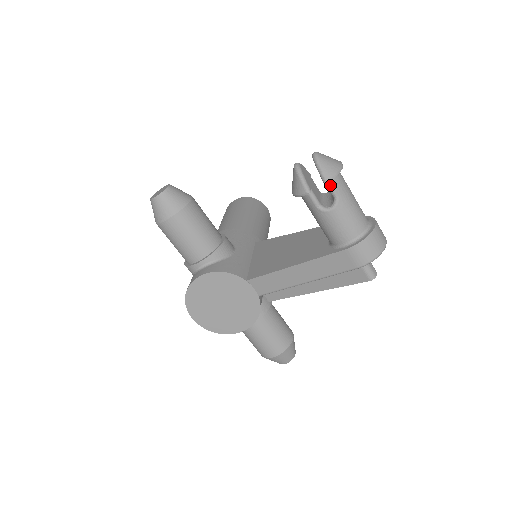
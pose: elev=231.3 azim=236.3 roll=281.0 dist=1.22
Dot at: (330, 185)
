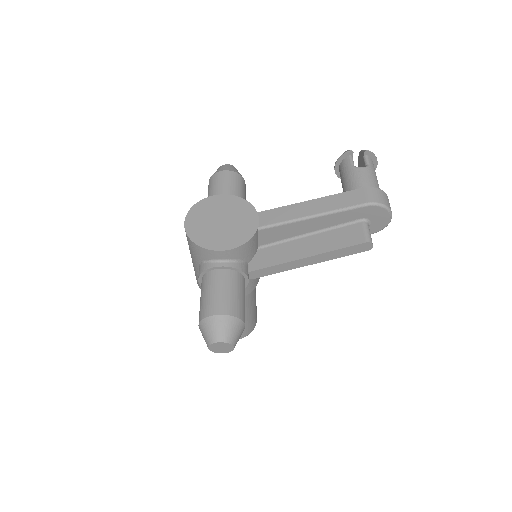
Dot at: (367, 158)
